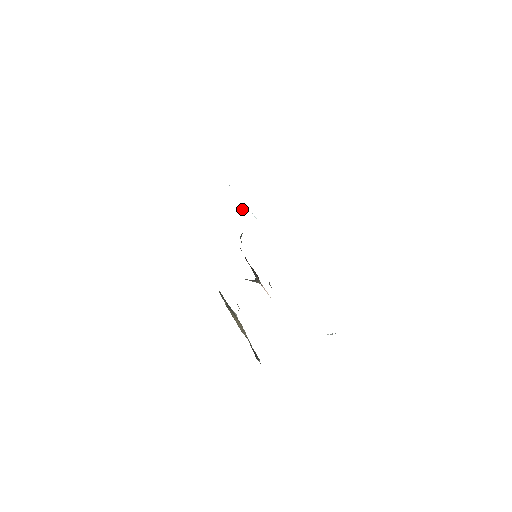
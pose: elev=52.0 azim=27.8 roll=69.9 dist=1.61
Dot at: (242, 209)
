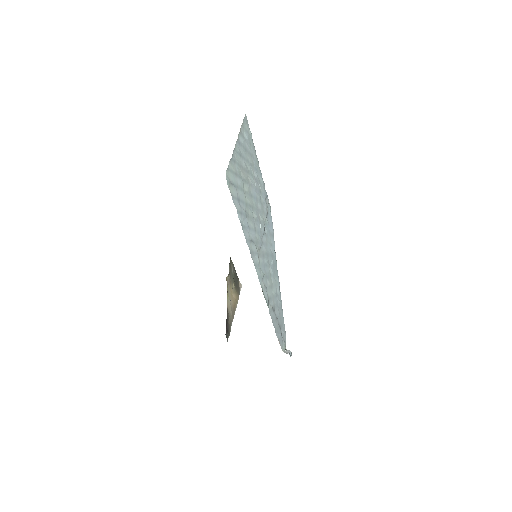
Dot at: (267, 208)
